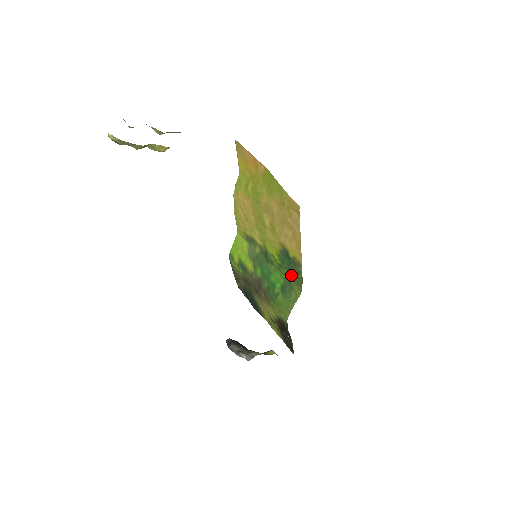
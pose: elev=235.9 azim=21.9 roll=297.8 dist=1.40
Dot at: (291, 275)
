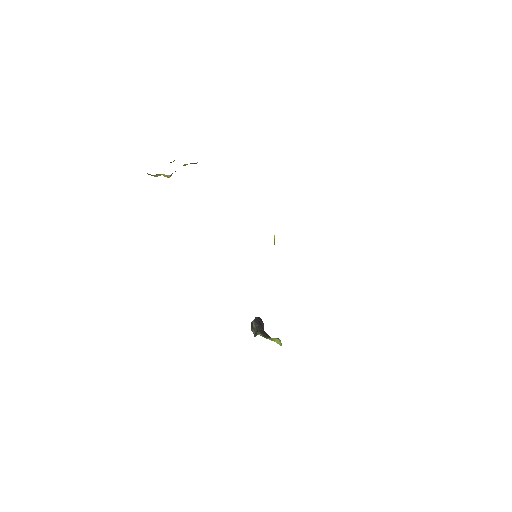
Dot at: occluded
